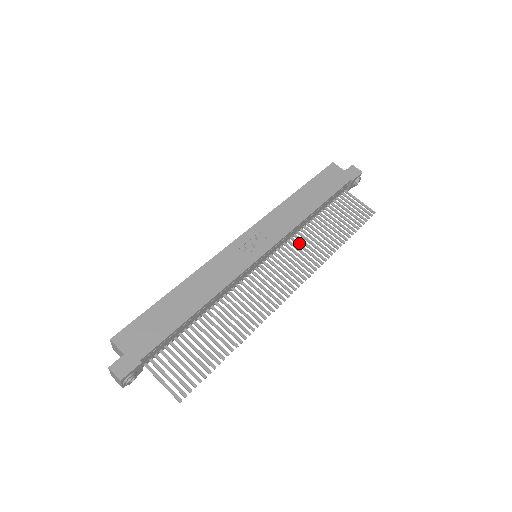
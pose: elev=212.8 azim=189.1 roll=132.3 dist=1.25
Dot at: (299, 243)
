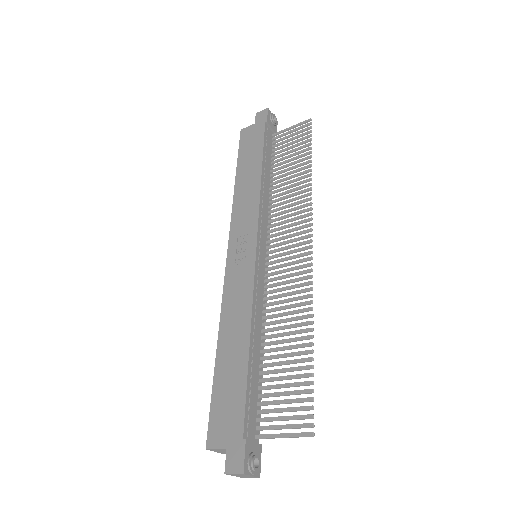
Dot at: (278, 208)
